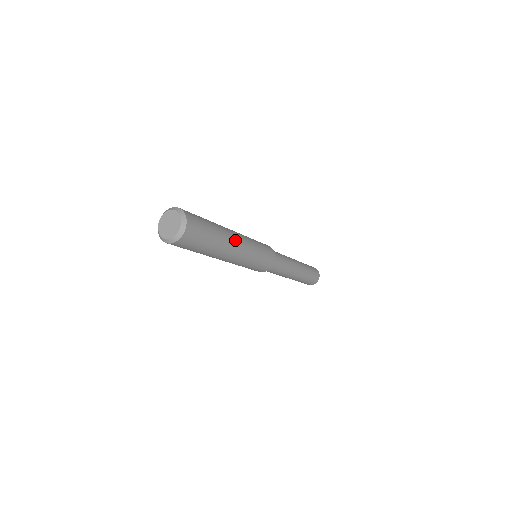
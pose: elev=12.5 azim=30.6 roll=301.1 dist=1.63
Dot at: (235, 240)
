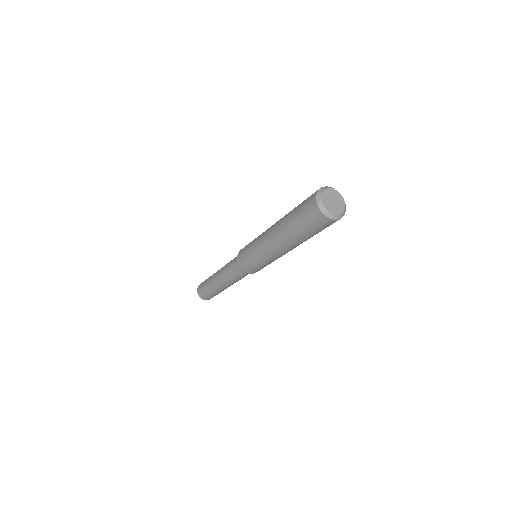
Dot at: occluded
